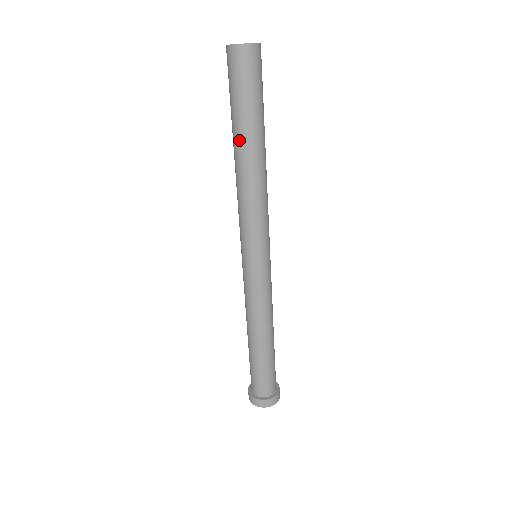
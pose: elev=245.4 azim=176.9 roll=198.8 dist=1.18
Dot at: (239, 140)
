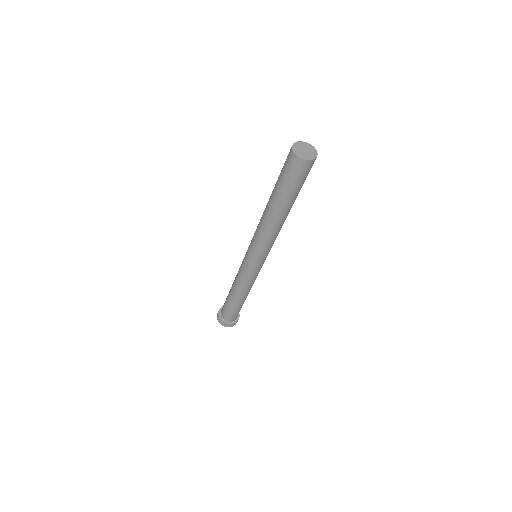
Dot at: (280, 207)
